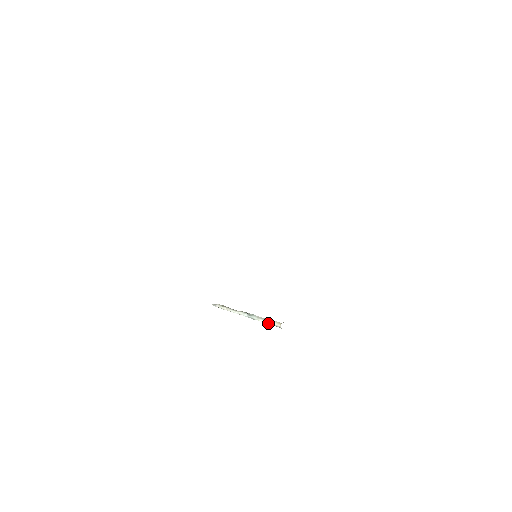
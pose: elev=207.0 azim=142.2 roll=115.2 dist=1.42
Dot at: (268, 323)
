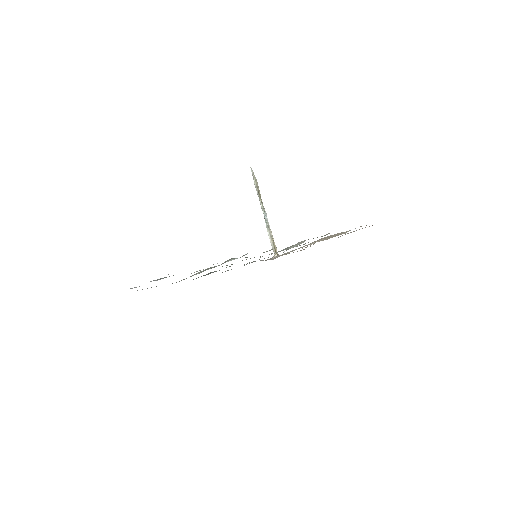
Dot at: (270, 241)
